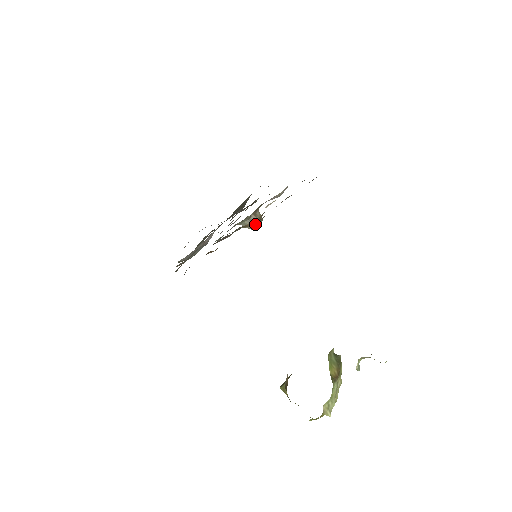
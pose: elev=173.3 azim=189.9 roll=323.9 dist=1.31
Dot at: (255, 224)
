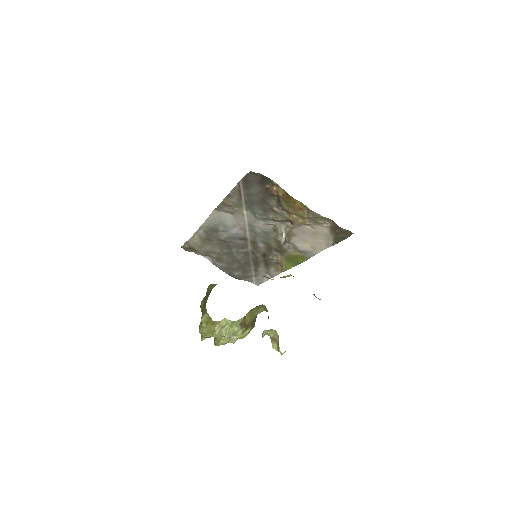
Dot at: (284, 235)
